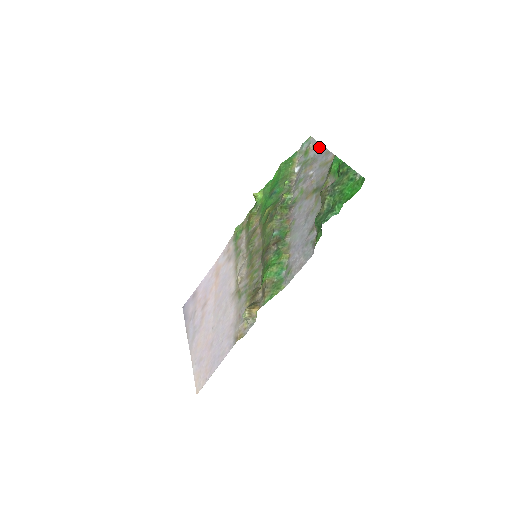
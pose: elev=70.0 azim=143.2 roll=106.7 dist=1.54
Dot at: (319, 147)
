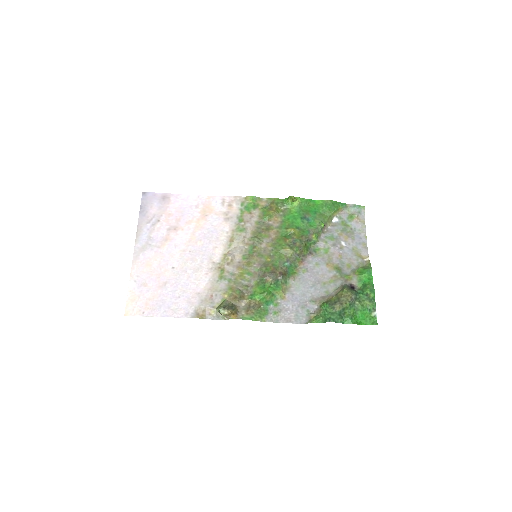
Dot at: (363, 229)
